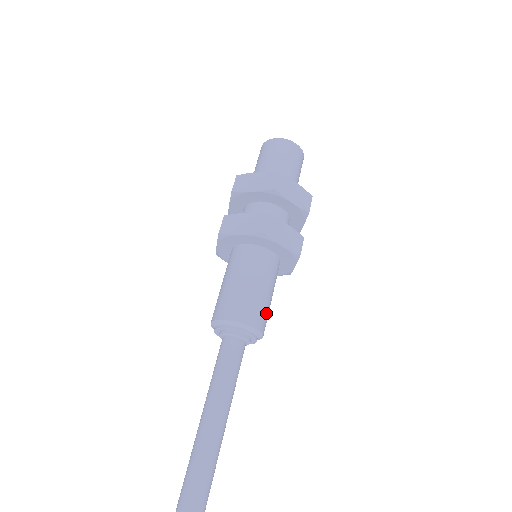
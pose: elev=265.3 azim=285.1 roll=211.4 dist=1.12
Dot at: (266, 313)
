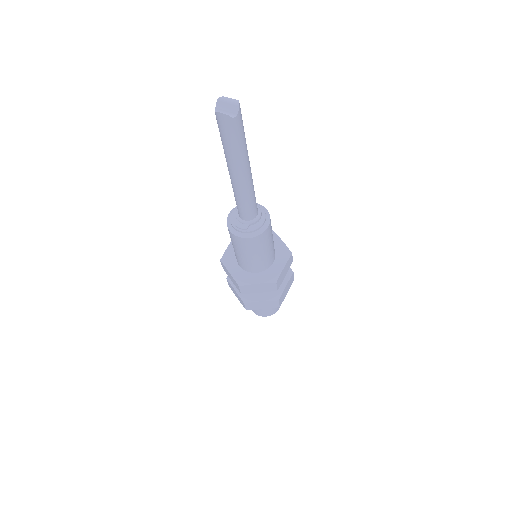
Dot at: (271, 228)
